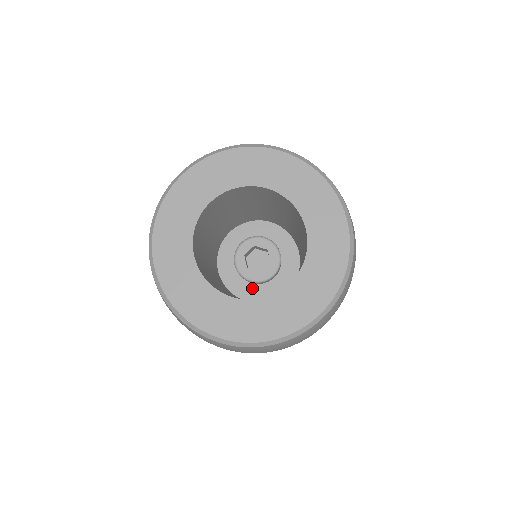
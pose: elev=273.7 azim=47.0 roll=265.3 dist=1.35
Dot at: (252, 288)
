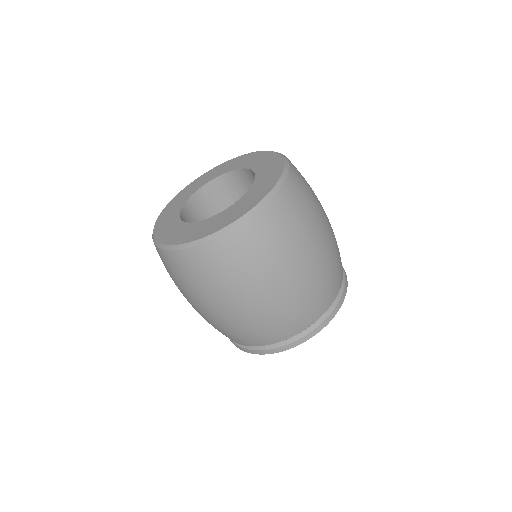
Dot at: occluded
